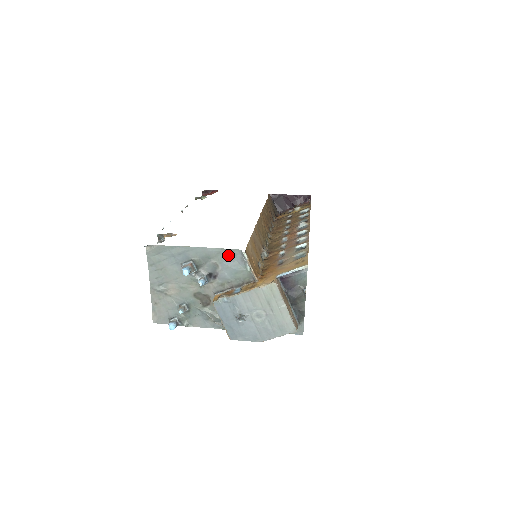
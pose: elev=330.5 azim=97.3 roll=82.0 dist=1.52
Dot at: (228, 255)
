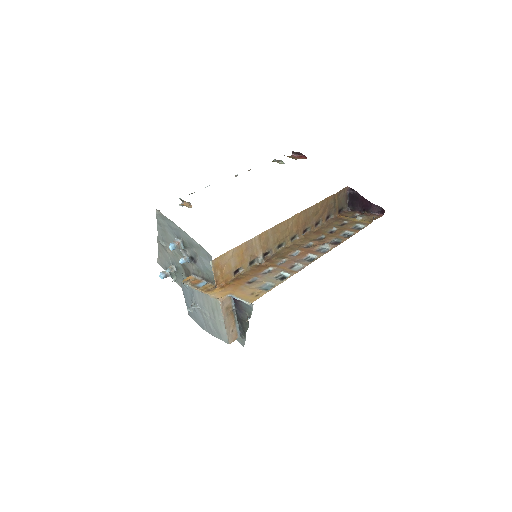
Dot at: (204, 253)
